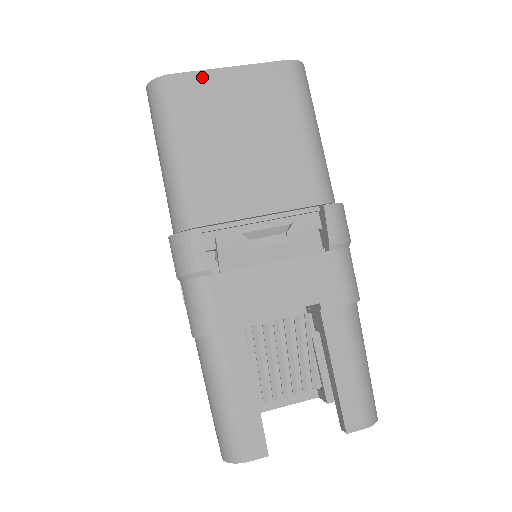
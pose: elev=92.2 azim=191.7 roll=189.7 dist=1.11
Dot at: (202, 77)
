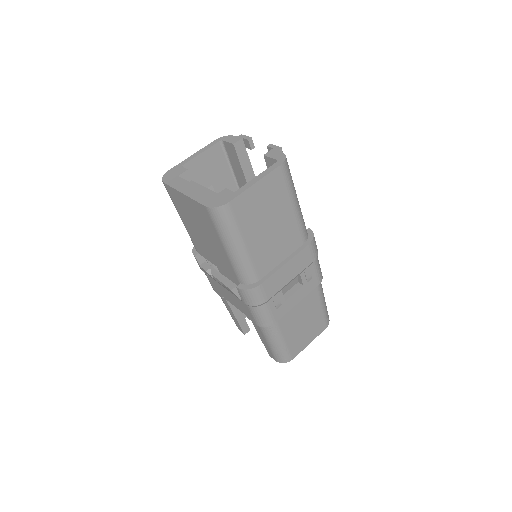
Dot at: (175, 192)
